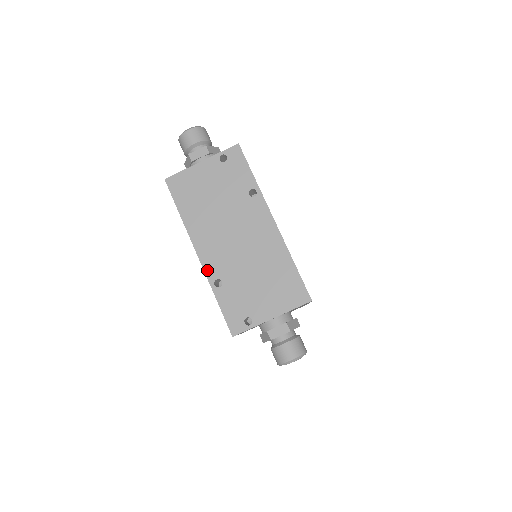
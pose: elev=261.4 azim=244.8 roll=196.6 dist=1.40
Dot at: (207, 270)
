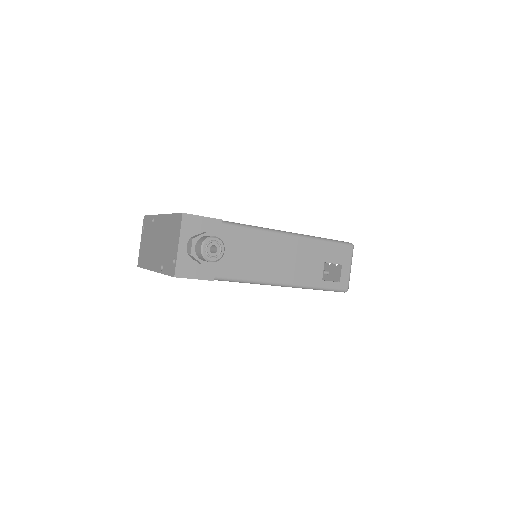
Dot at: (157, 270)
